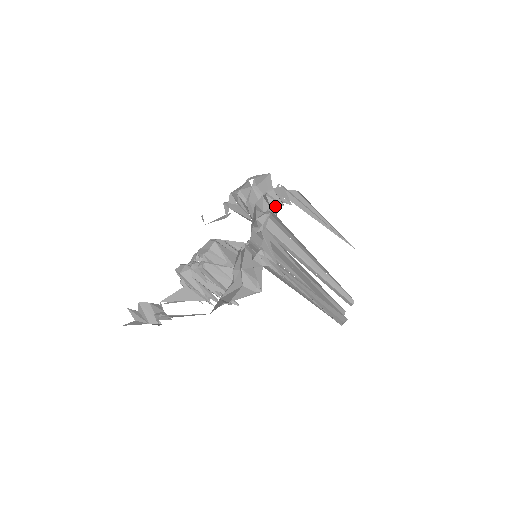
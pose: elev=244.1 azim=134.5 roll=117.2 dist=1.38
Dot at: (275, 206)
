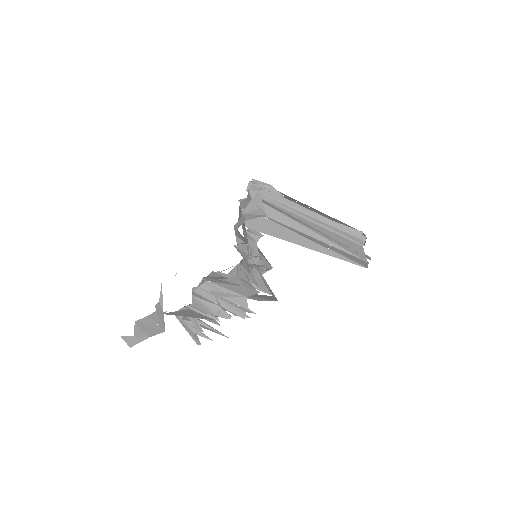
Dot at: occluded
